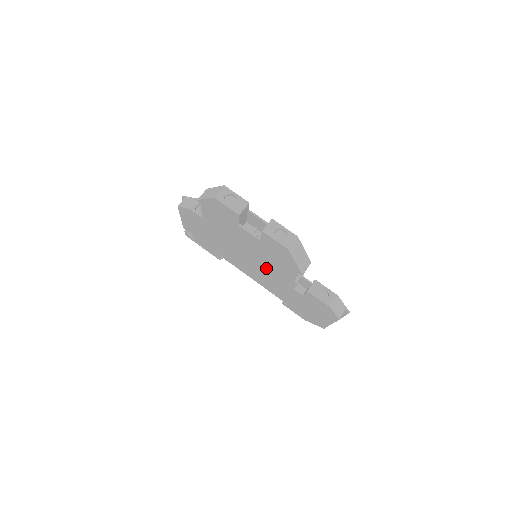
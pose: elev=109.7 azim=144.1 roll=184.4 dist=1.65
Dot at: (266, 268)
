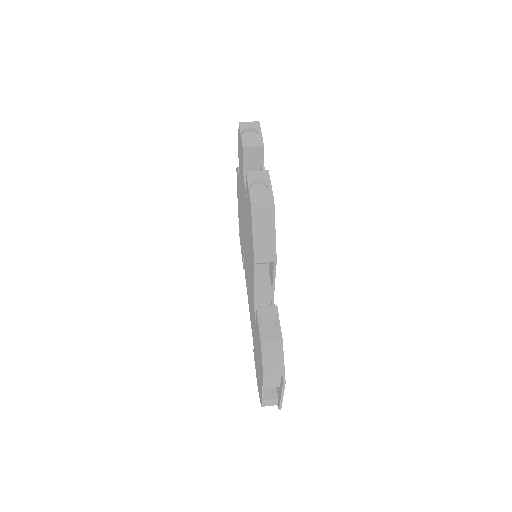
Dot at: (249, 266)
